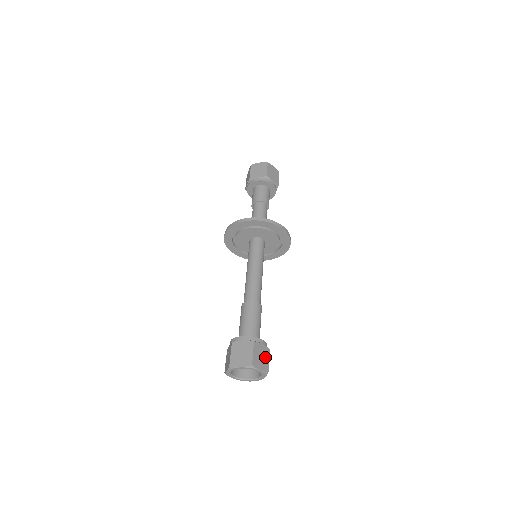
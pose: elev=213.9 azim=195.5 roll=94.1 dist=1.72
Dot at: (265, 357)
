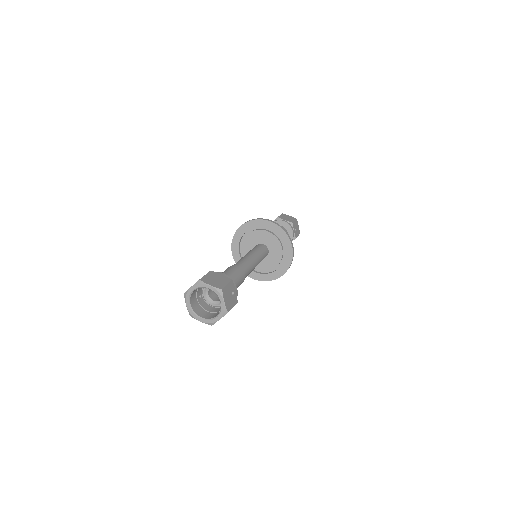
Dot at: (222, 281)
